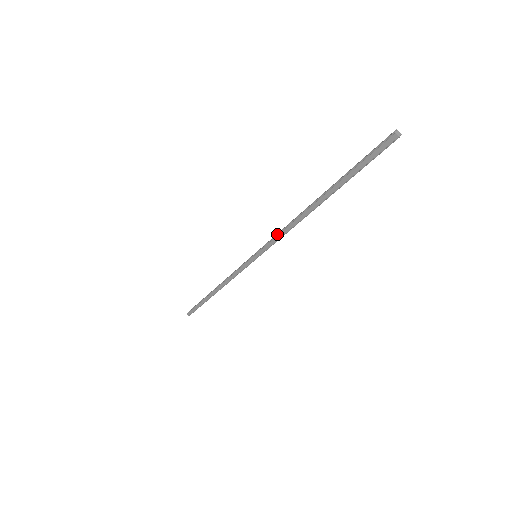
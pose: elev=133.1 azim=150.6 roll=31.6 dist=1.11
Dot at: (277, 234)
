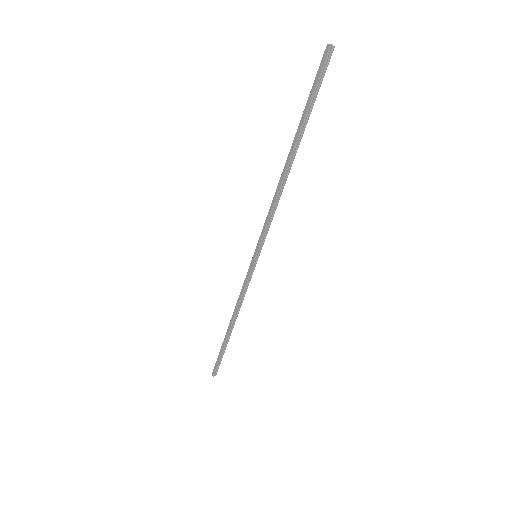
Dot at: (267, 215)
